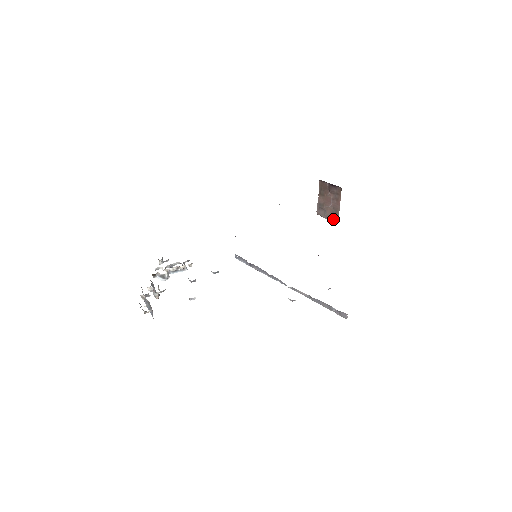
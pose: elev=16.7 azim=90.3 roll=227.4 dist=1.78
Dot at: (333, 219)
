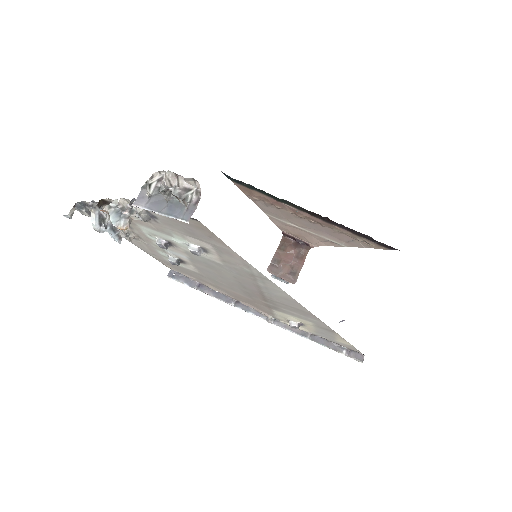
Dot at: (289, 279)
